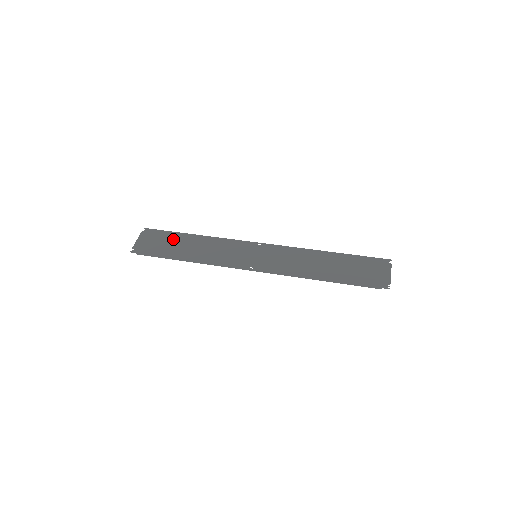
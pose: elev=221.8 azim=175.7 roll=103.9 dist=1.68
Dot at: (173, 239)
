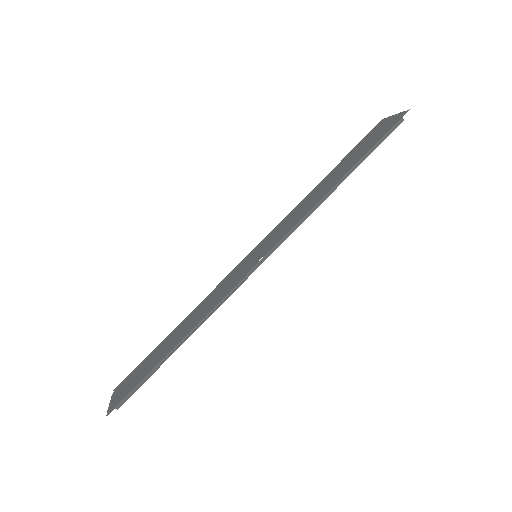
Dot at: (153, 354)
